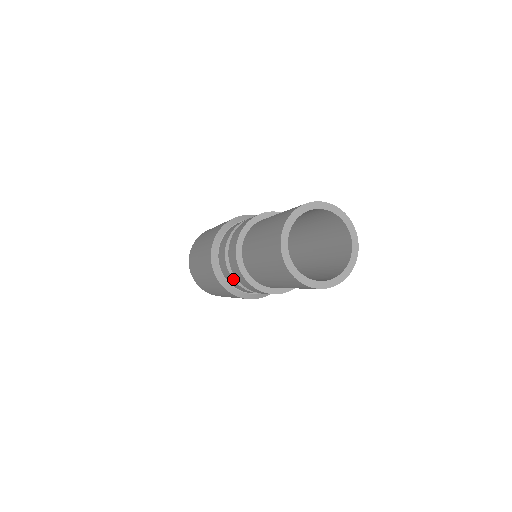
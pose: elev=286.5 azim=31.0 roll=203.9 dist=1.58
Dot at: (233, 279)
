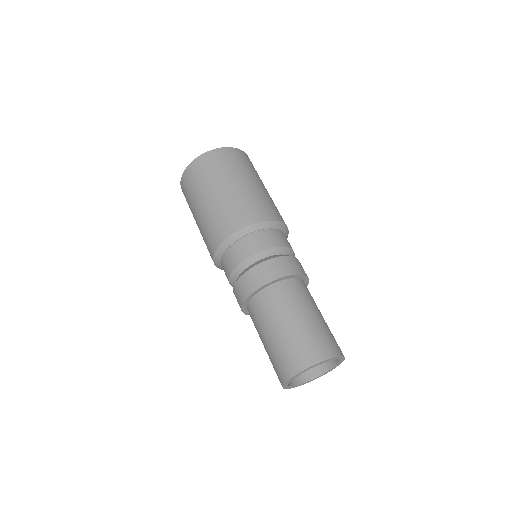
Dot at: (231, 285)
